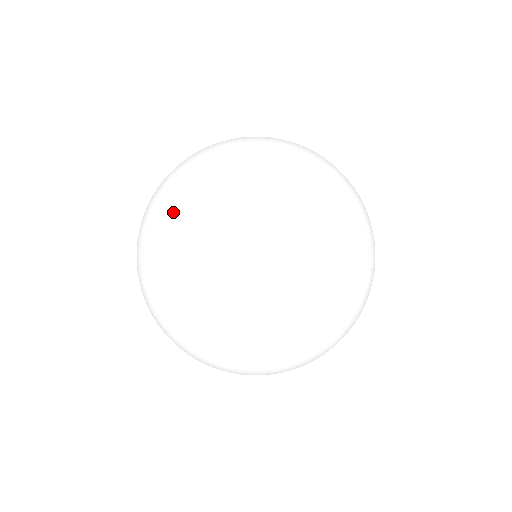
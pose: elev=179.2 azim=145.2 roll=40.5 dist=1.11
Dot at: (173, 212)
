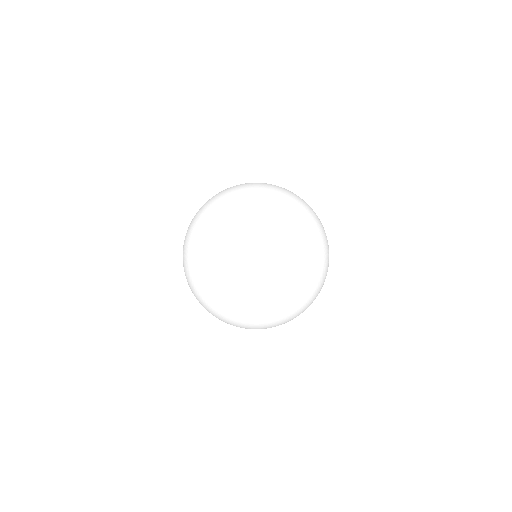
Dot at: occluded
